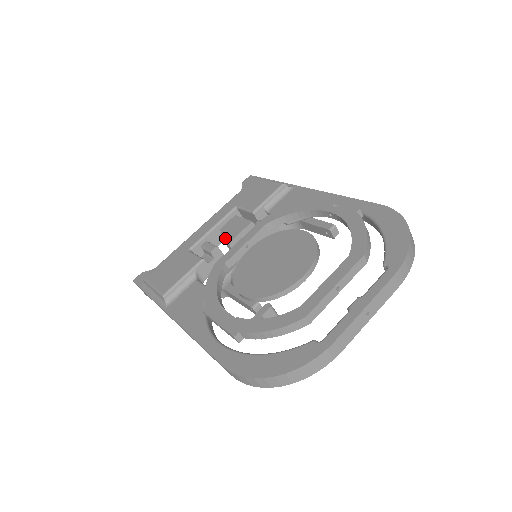
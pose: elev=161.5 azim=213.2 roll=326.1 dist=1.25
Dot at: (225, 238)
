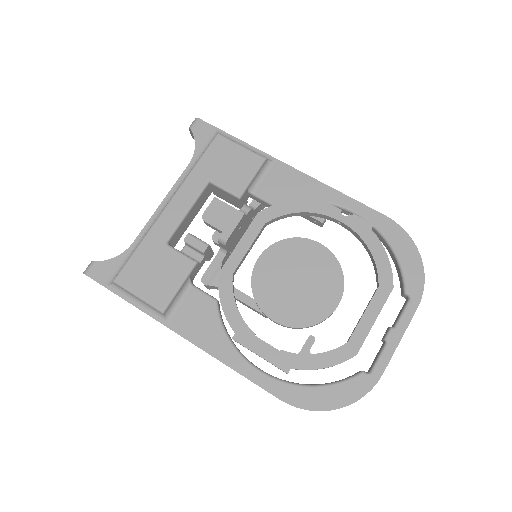
Dot at: occluded
